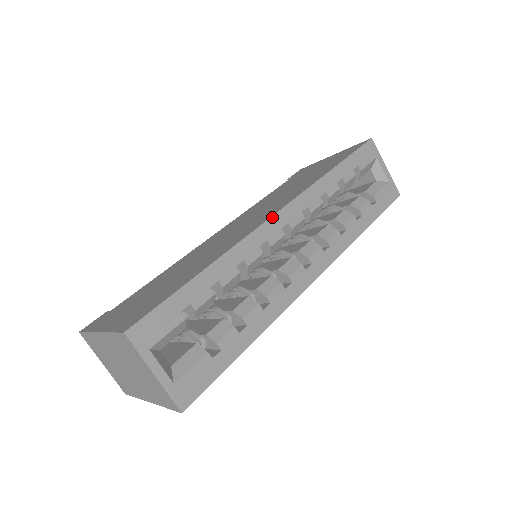
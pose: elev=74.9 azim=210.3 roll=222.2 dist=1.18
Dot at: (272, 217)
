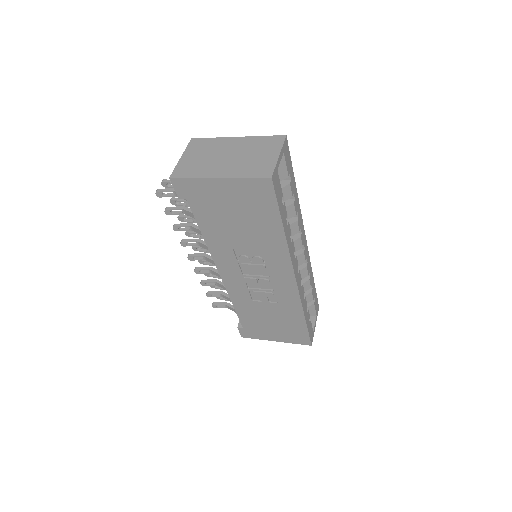
Dot at: (305, 235)
